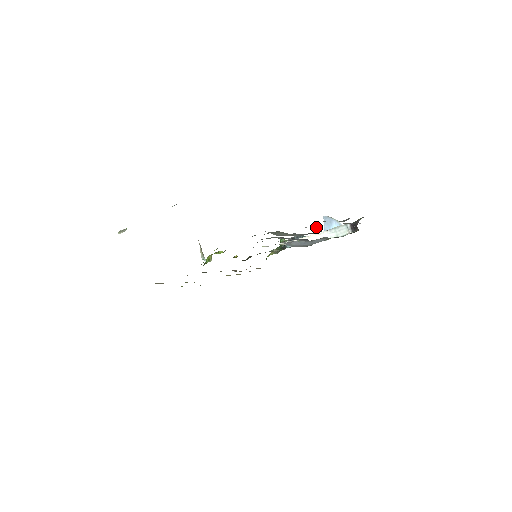
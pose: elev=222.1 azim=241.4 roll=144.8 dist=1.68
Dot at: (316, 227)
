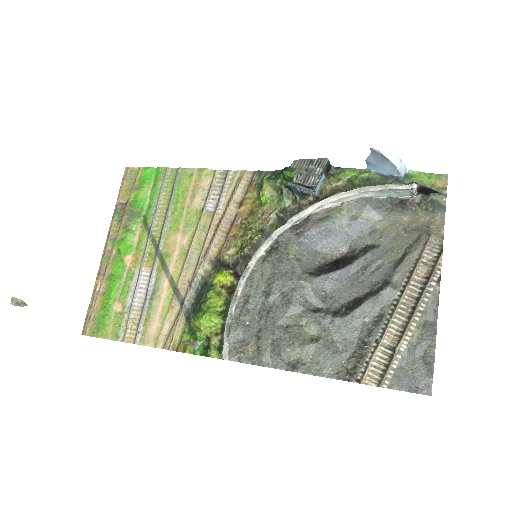
Dot at: (377, 348)
